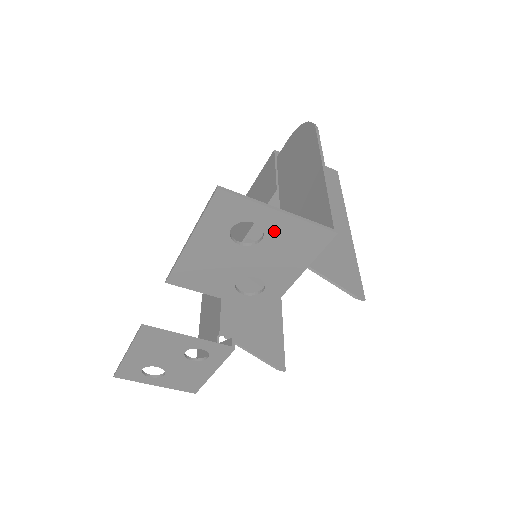
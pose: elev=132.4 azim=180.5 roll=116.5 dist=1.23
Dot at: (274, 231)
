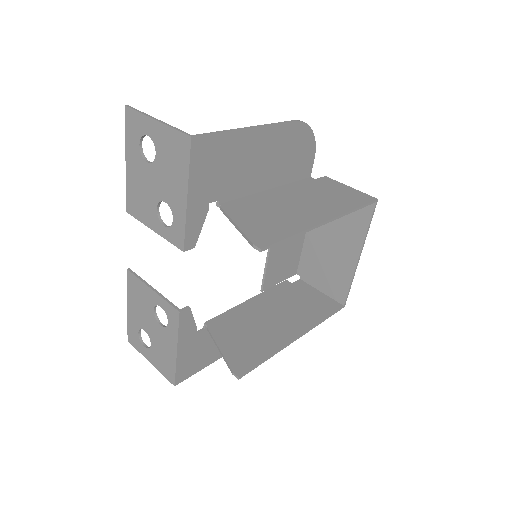
Dot at: (159, 143)
